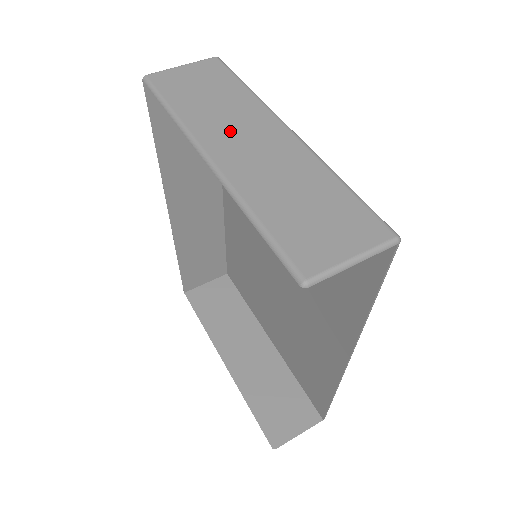
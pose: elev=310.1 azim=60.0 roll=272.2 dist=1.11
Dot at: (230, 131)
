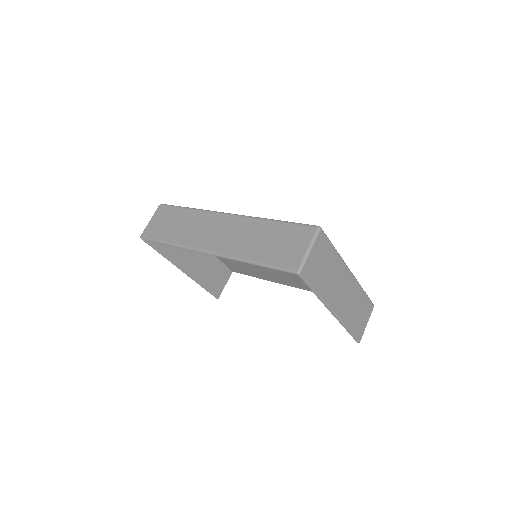
Dot at: (337, 290)
